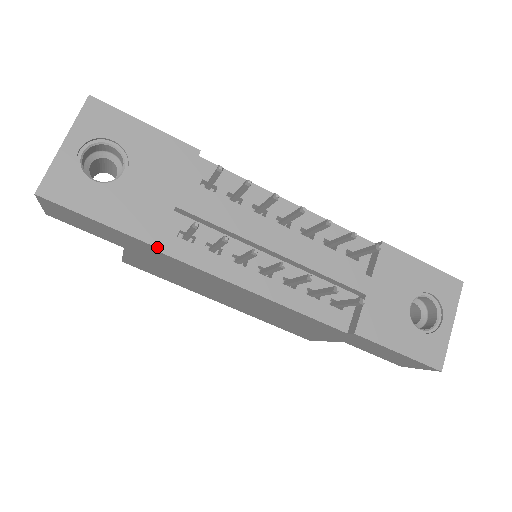
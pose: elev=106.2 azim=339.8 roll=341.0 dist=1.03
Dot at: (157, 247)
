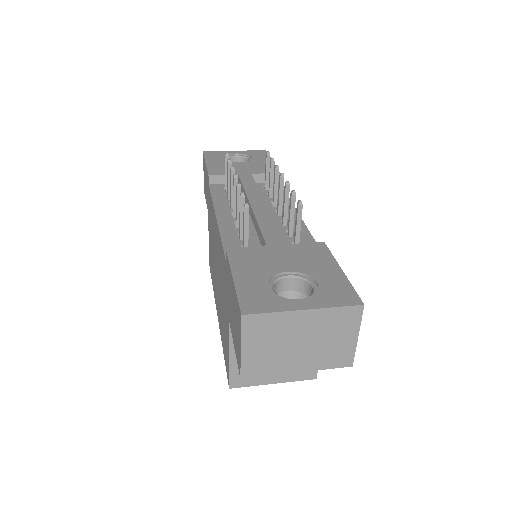
Dot at: (211, 184)
